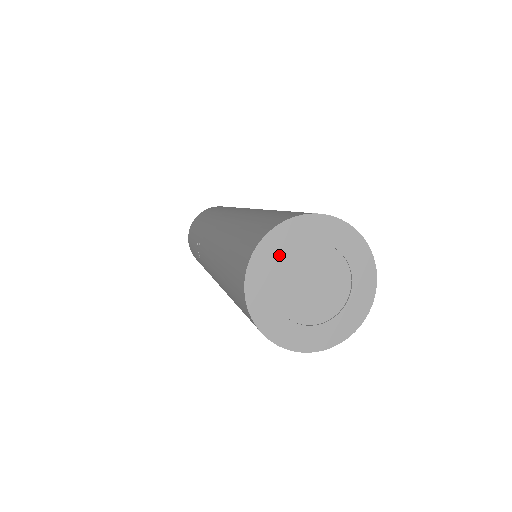
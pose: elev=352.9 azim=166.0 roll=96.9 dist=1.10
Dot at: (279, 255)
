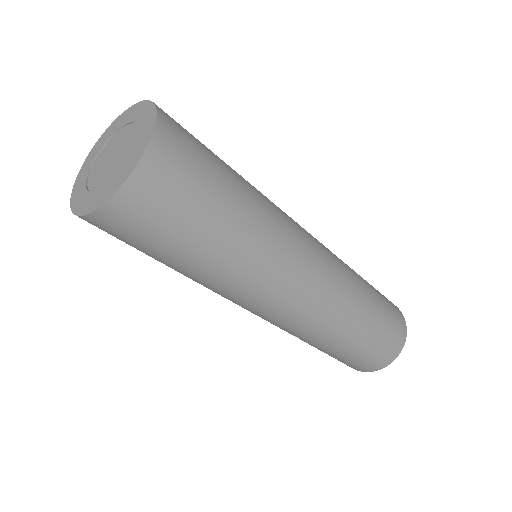
Dot at: (86, 175)
